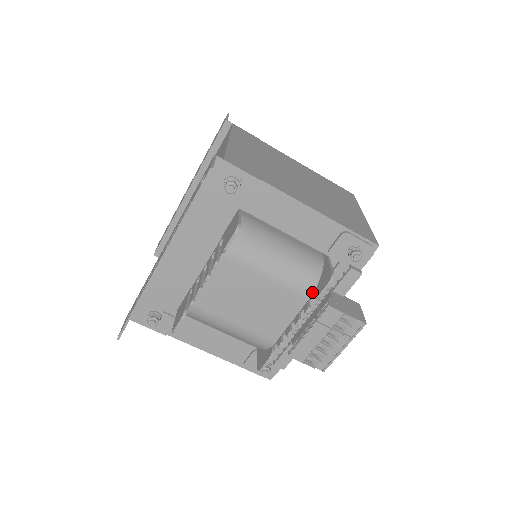
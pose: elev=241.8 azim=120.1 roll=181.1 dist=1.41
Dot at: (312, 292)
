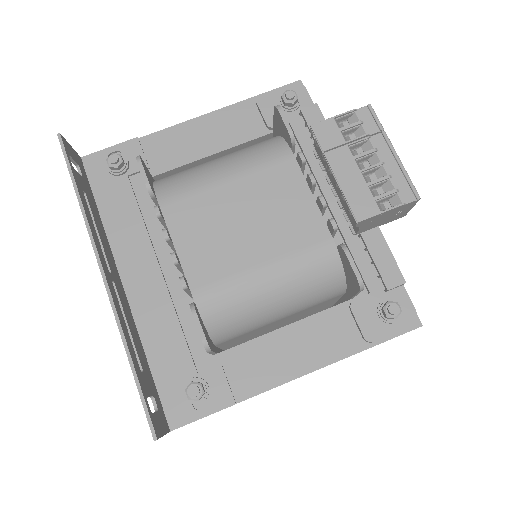
Dot at: (288, 149)
